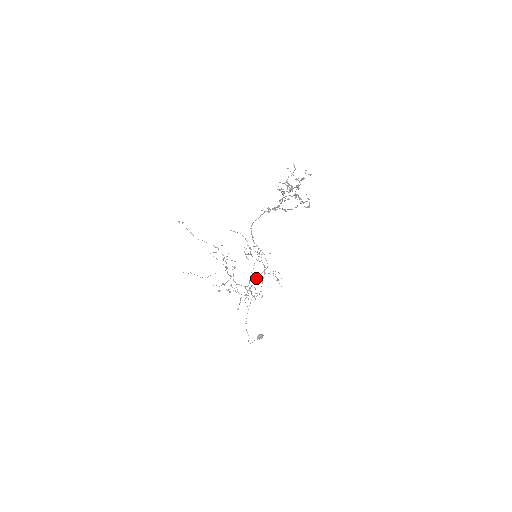
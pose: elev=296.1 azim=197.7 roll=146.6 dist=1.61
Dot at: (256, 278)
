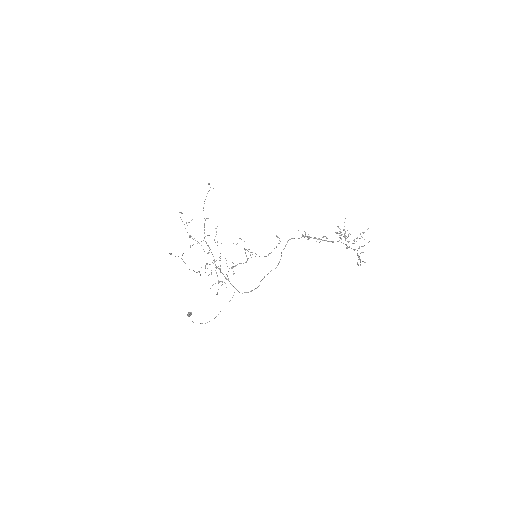
Dot at: (215, 261)
